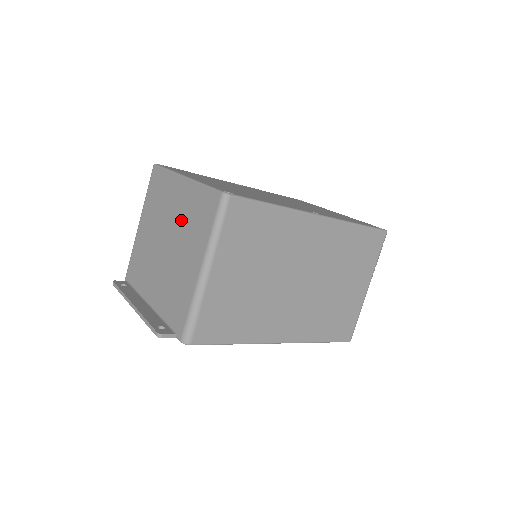
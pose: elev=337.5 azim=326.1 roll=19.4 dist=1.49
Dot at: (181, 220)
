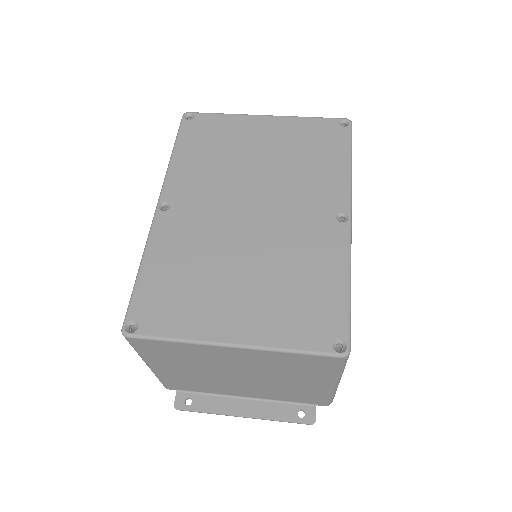
Dot at: (261, 368)
